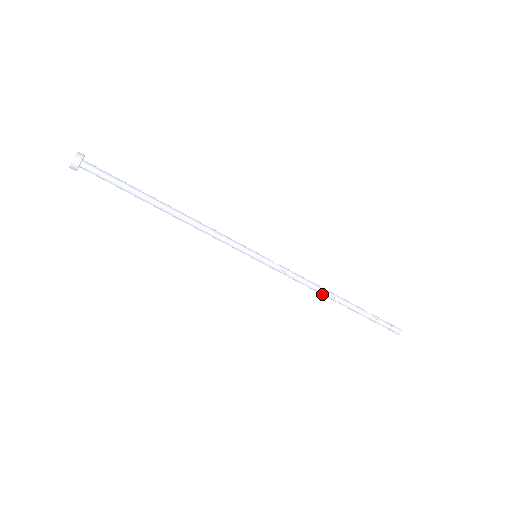
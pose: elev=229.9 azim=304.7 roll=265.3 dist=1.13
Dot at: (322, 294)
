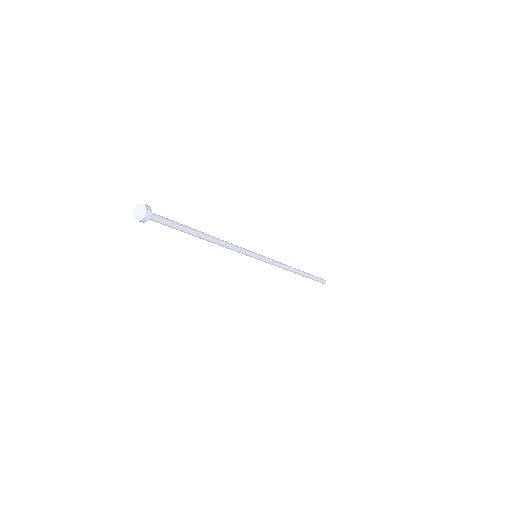
Dot at: (290, 271)
